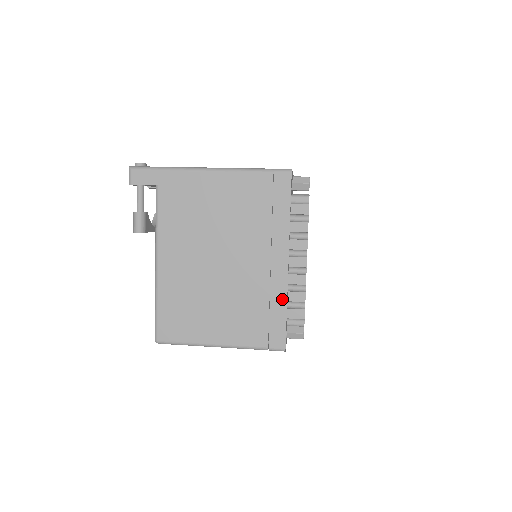
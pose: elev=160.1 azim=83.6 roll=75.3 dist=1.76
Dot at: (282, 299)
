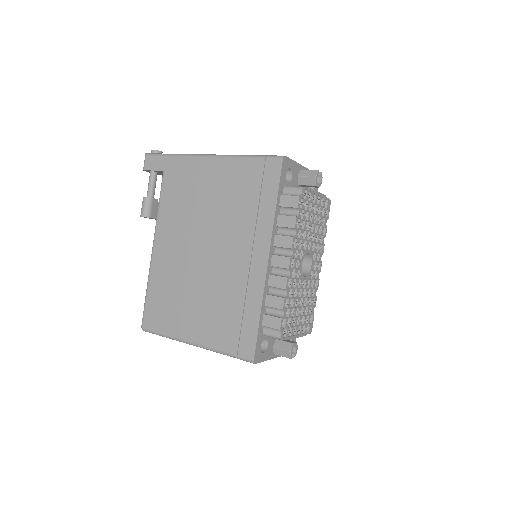
Dot at: (257, 301)
